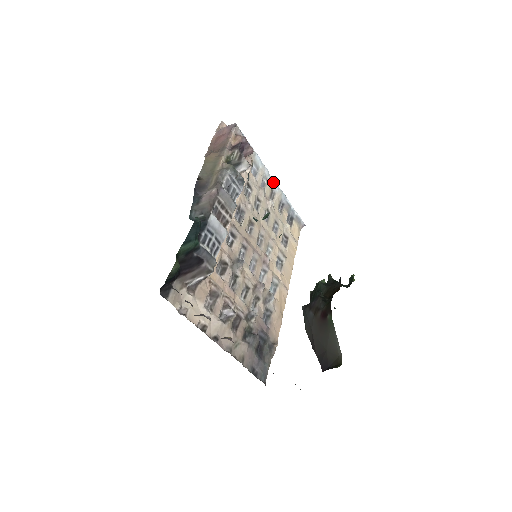
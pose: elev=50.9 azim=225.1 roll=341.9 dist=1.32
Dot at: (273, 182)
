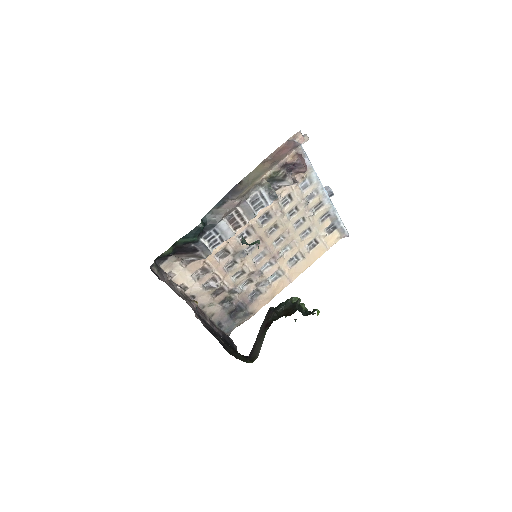
Dot at: (325, 196)
